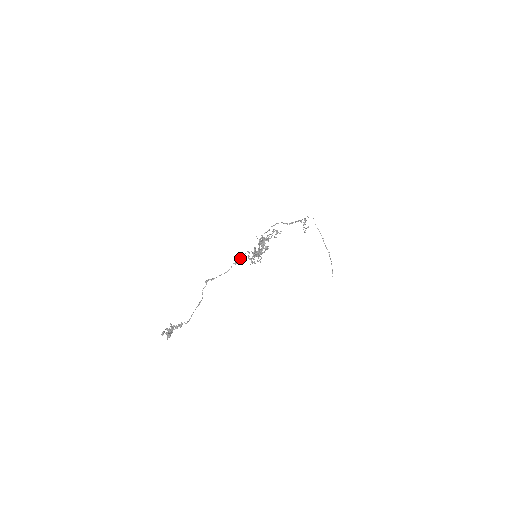
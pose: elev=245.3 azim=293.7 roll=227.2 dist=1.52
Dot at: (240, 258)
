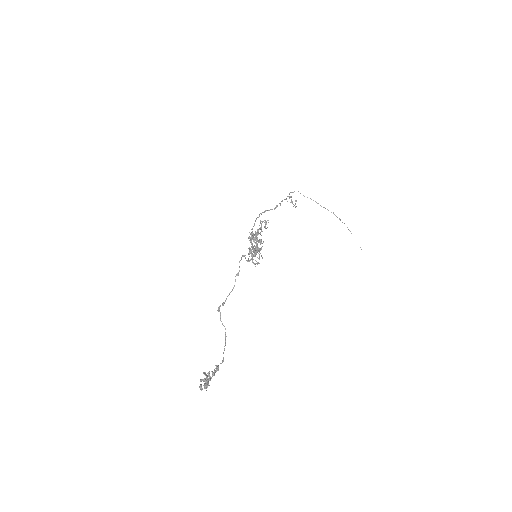
Dot at: (239, 266)
